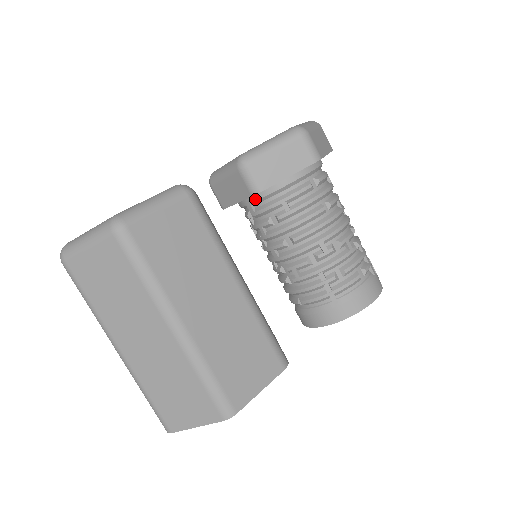
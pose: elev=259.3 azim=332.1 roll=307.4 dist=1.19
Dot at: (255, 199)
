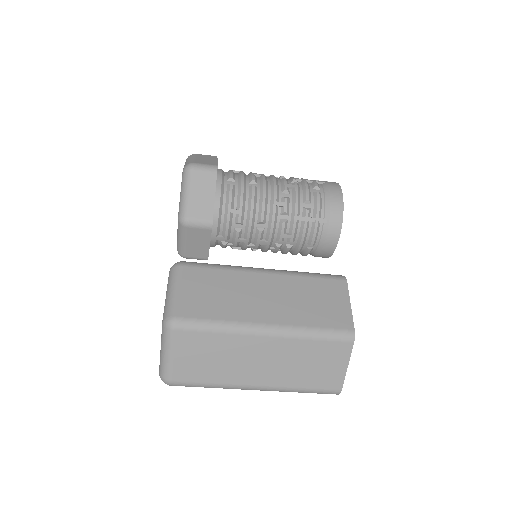
Dot at: (215, 230)
